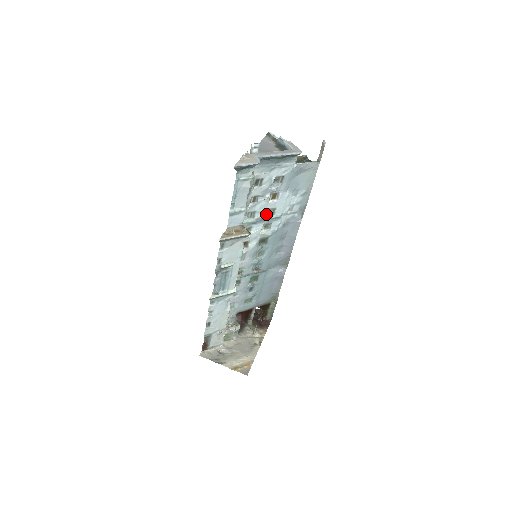
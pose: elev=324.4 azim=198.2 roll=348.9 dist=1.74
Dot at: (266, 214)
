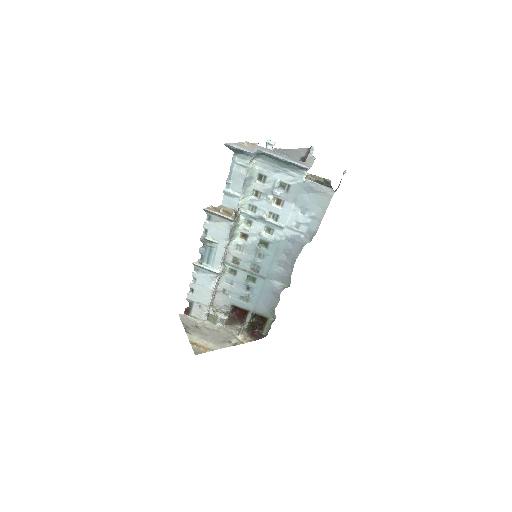
Dot at: (269, 216)
